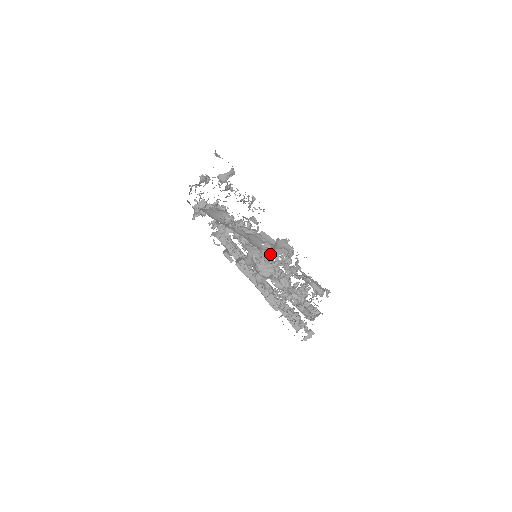
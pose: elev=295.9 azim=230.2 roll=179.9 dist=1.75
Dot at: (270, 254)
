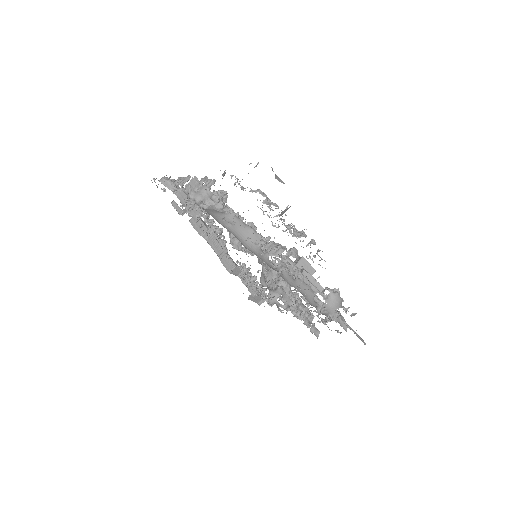
Dot at: occluded
